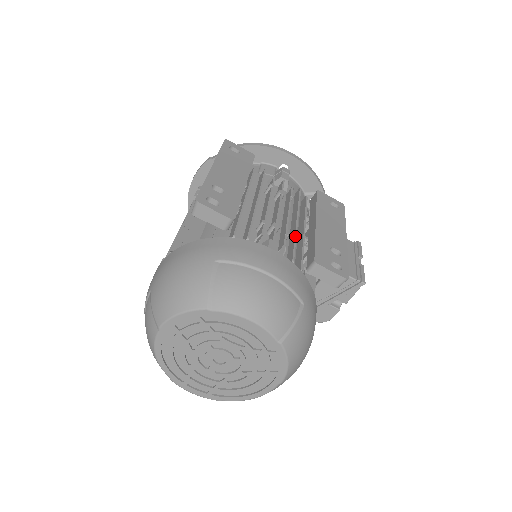
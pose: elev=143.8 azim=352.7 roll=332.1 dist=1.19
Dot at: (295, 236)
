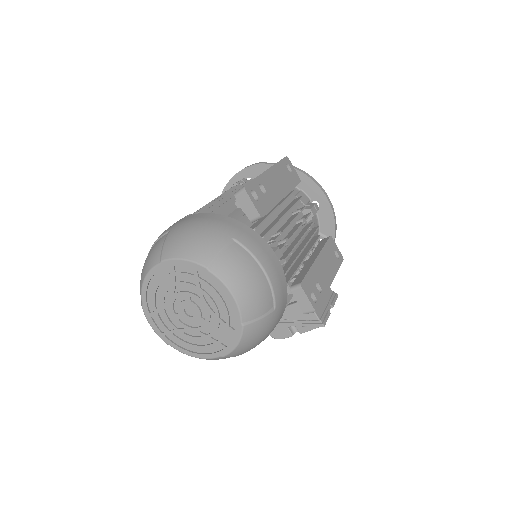
Dot at: (296, 258)
